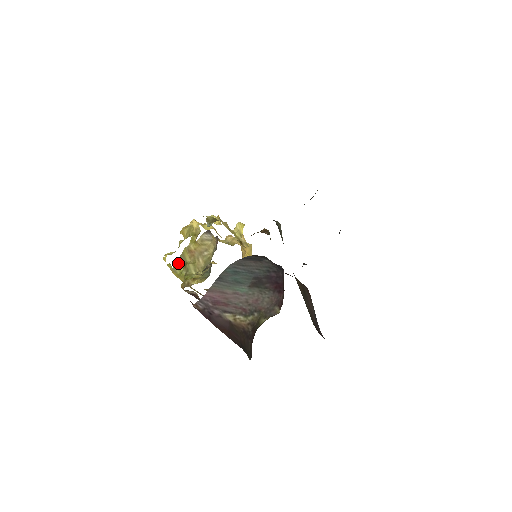
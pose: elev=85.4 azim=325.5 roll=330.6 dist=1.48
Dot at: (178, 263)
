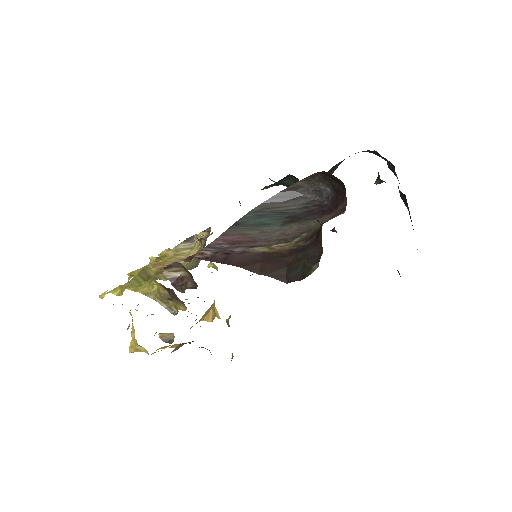
Dot at: (137, 277)
